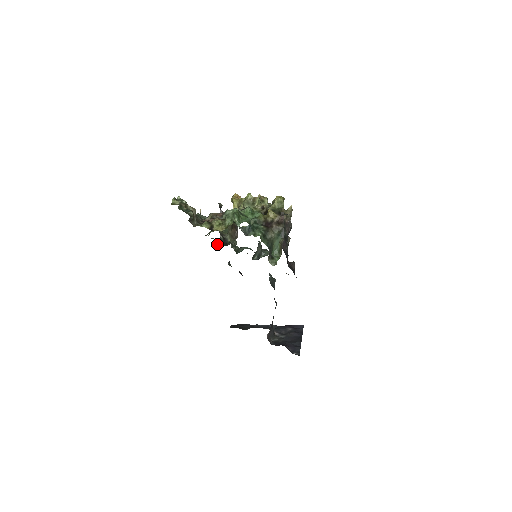
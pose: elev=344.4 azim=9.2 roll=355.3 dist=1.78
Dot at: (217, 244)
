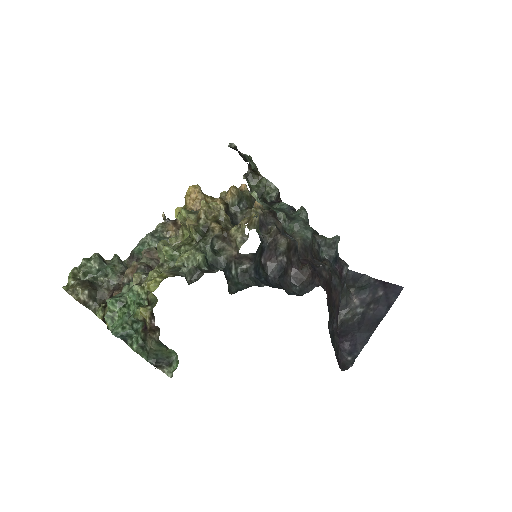
Dot at: occluded
